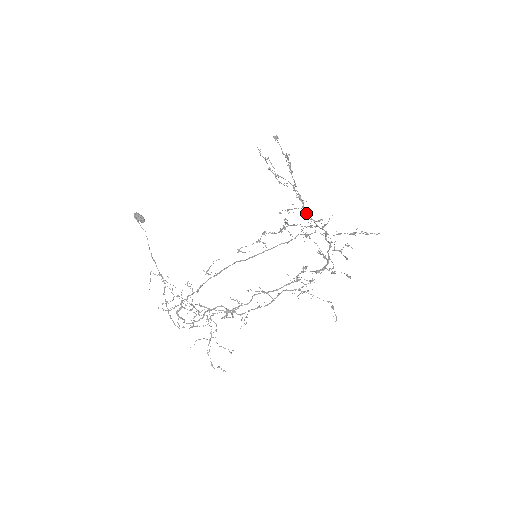
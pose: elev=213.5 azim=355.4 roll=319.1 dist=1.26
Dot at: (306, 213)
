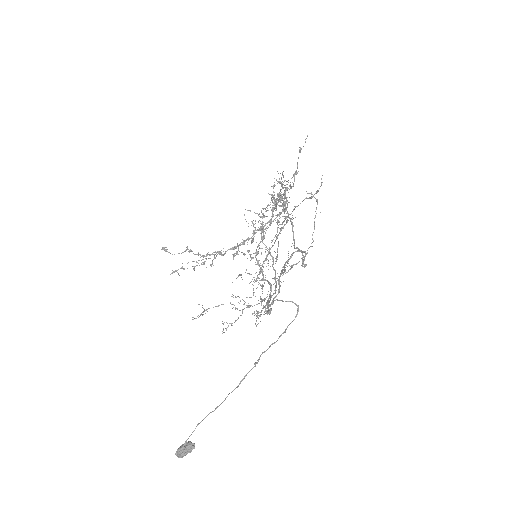
Dot at: occluded
